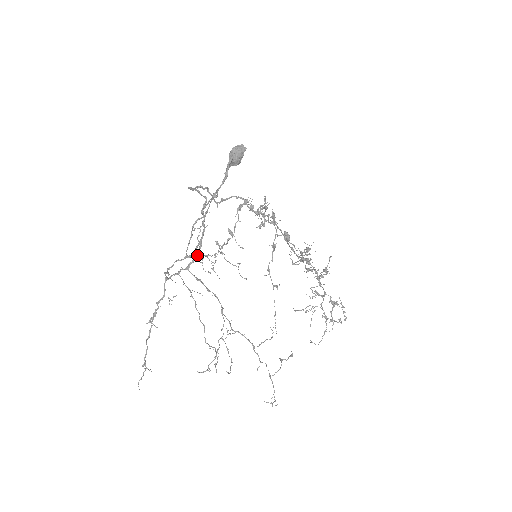
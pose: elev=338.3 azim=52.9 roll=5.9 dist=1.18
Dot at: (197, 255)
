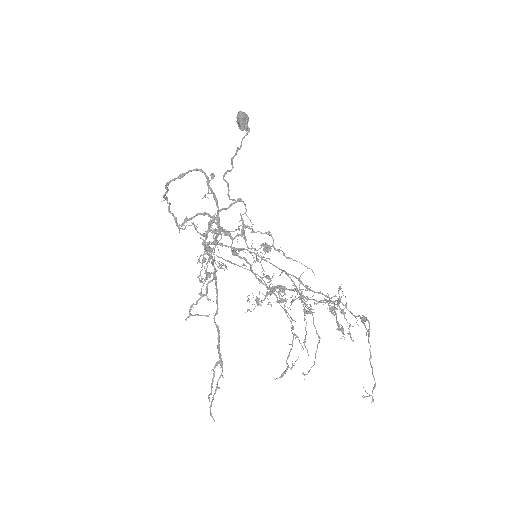
Dot at: (218, 231)
